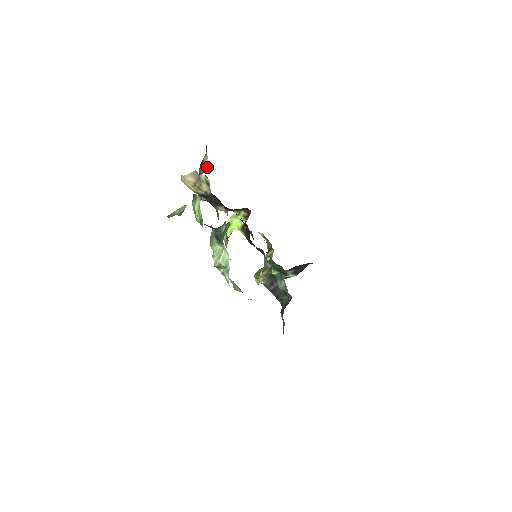
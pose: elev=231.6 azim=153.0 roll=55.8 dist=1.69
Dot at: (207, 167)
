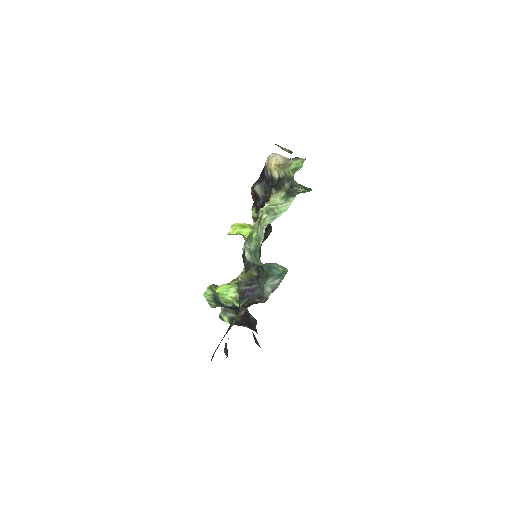
Dot at: occluded
